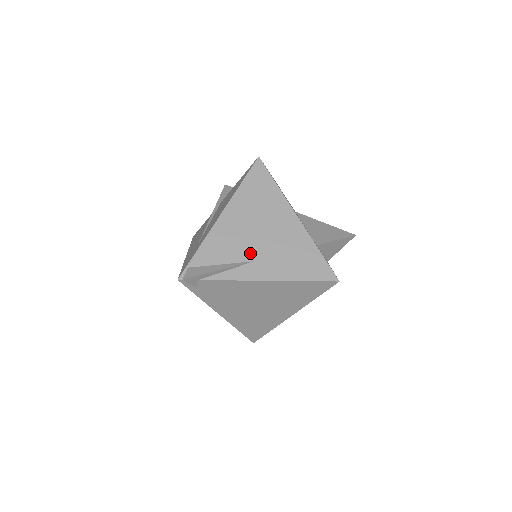
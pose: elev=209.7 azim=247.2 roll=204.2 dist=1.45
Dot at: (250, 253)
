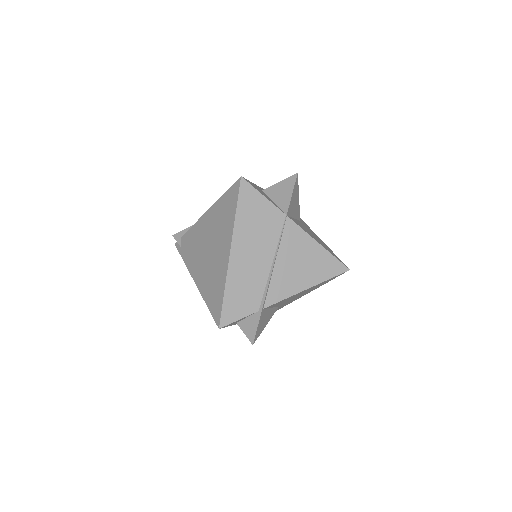
Dot at: occluded
